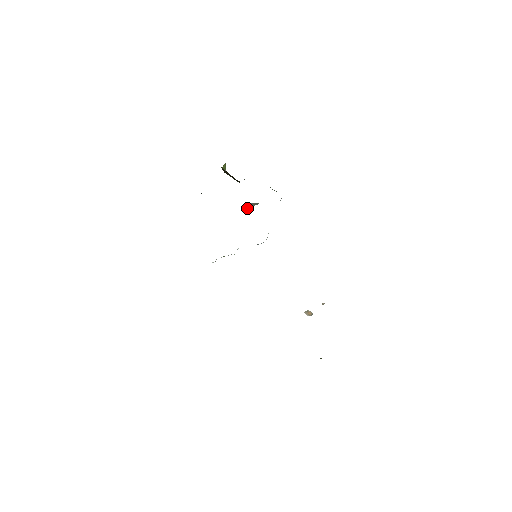
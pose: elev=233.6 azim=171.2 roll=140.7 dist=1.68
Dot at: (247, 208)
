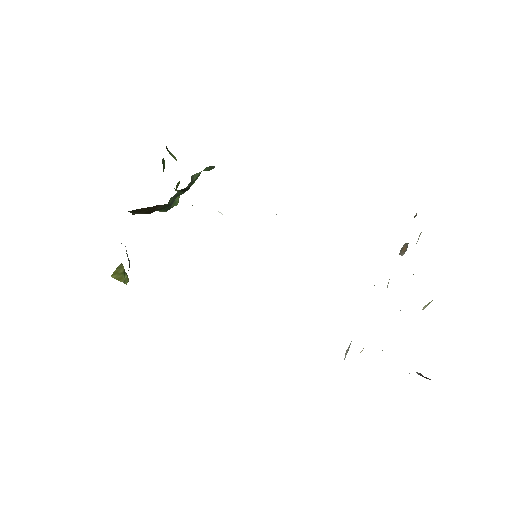
Dot at: occluded
